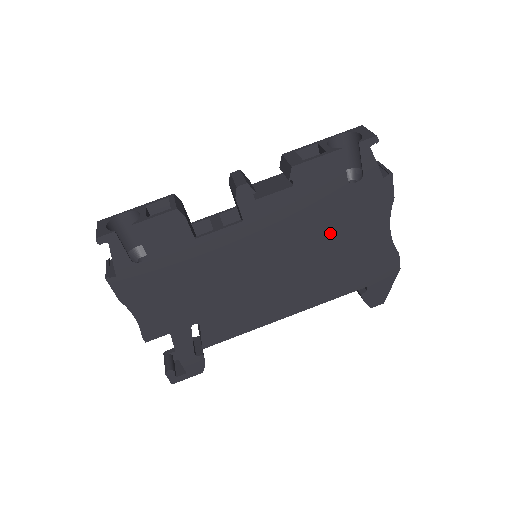
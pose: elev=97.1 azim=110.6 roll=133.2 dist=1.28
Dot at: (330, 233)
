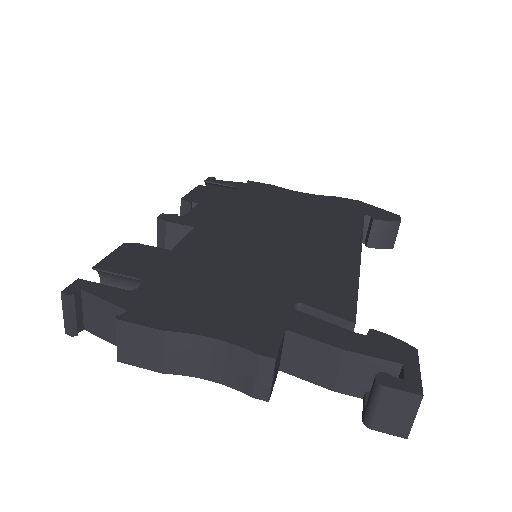
Dot at: (271, 208)
